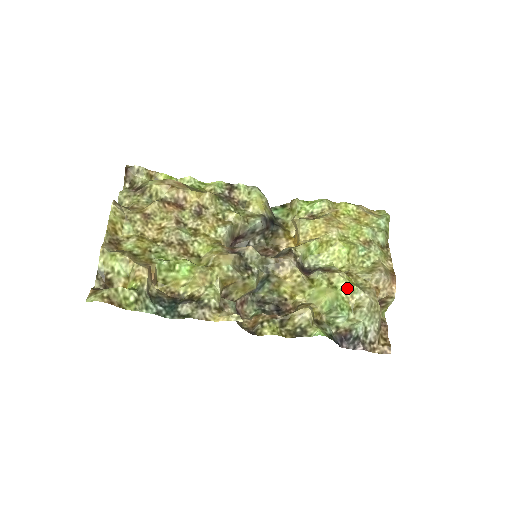
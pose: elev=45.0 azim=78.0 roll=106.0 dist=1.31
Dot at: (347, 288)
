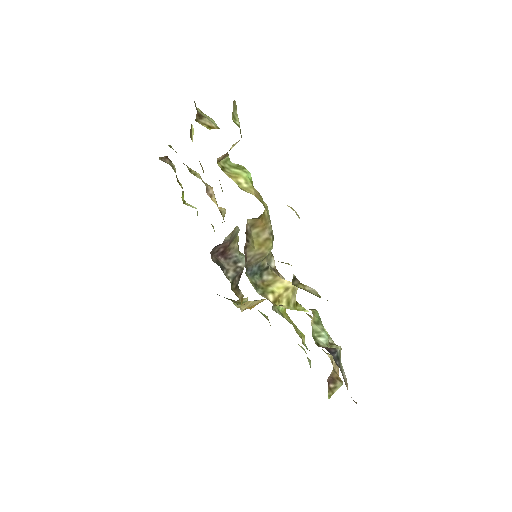
Dot at: occluded
